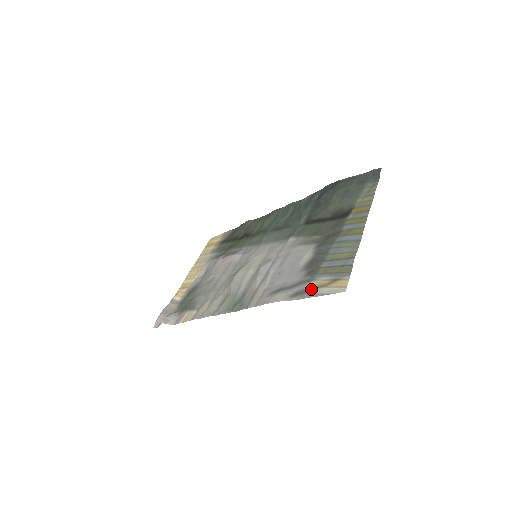
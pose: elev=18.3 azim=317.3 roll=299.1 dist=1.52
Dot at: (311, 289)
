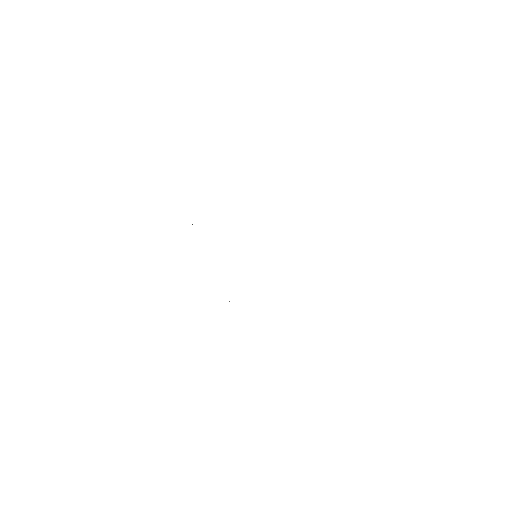
Dot at: occluded
